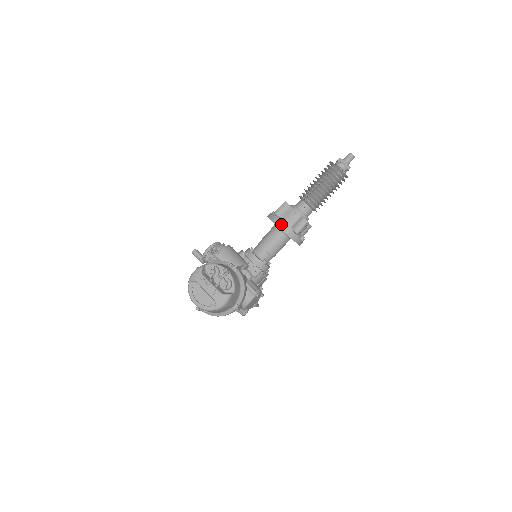
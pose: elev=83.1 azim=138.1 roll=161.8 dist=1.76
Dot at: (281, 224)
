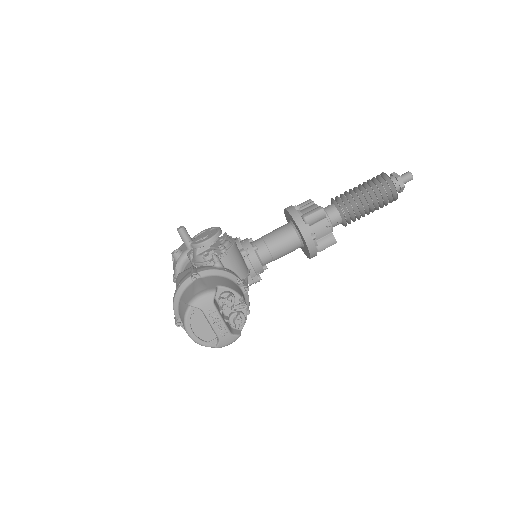
Dot at: (310, 239)
